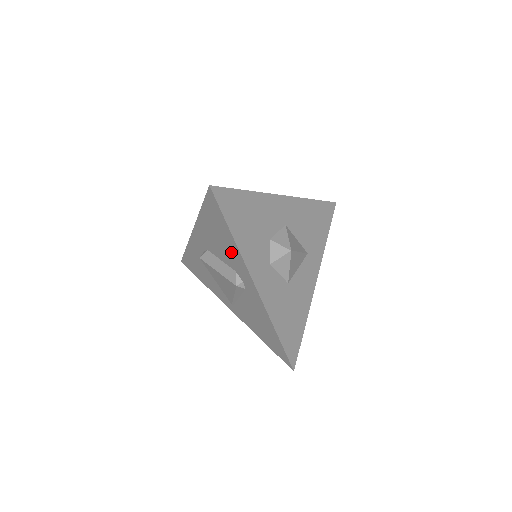
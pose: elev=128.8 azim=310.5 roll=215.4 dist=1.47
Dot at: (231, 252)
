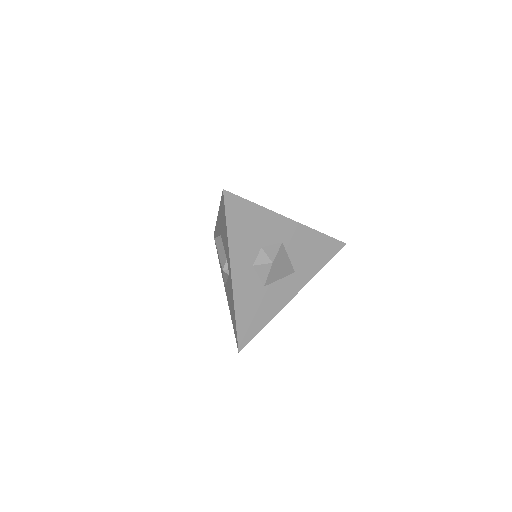
Dot at: (226, 243)
